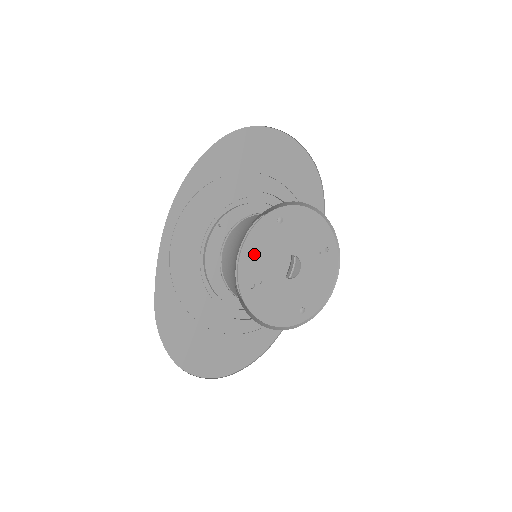
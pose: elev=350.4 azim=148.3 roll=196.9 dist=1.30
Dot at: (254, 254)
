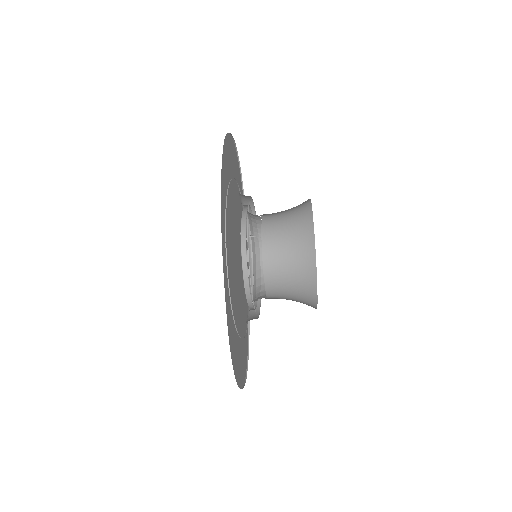
Dot at: occluded
